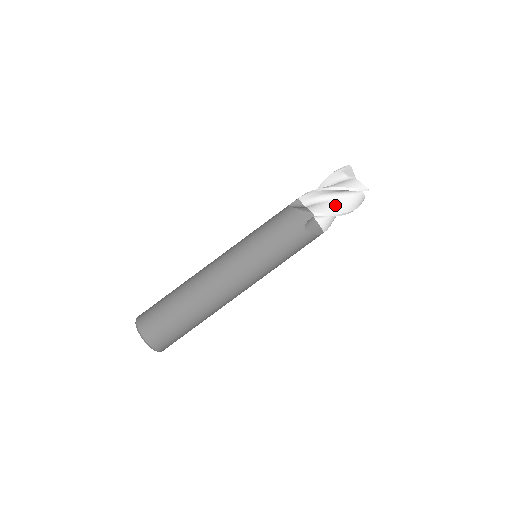
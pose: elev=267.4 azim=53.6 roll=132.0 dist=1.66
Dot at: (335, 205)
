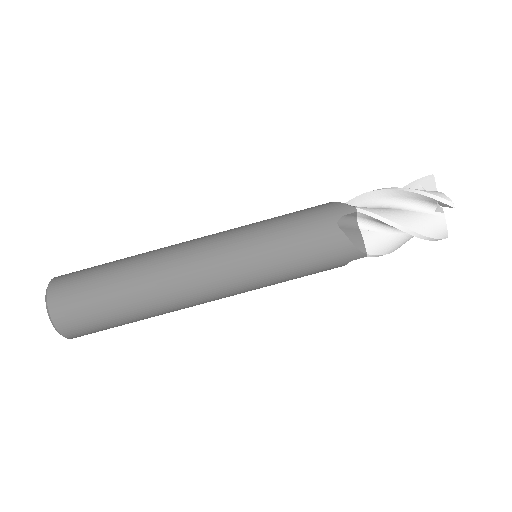
Dot at: (397, 243)
